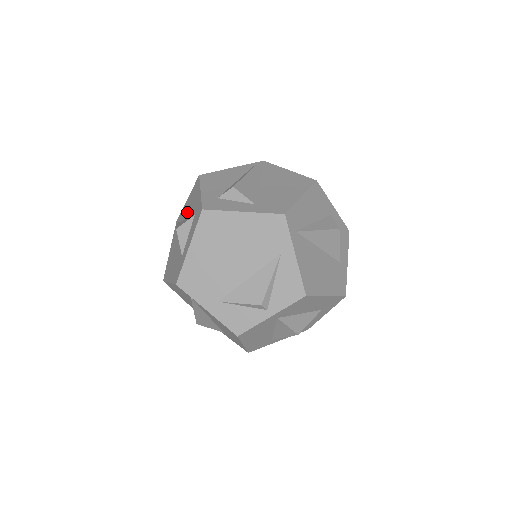
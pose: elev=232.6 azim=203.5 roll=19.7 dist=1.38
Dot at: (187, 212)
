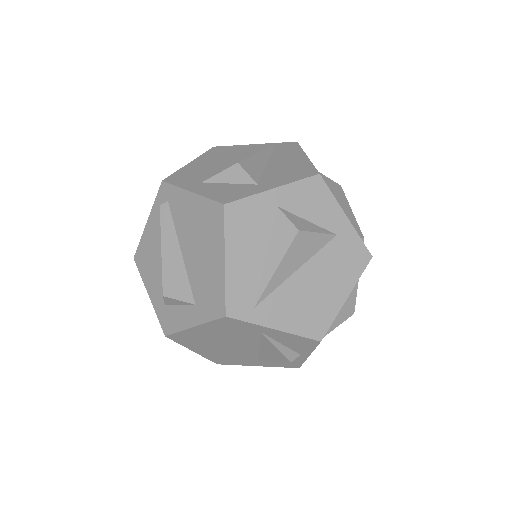
Dot at: occluded
